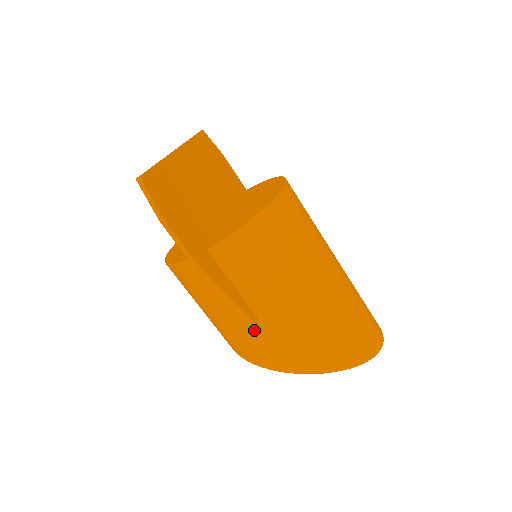
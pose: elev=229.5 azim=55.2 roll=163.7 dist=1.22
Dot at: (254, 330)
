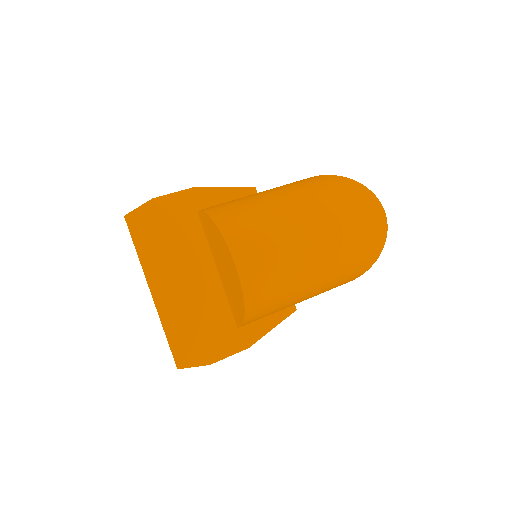
Dot at: occluded
